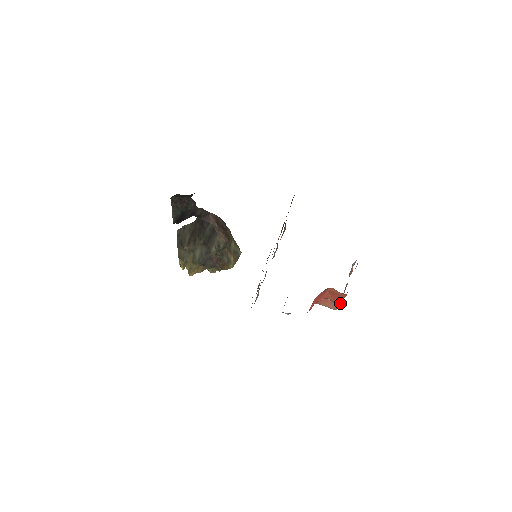
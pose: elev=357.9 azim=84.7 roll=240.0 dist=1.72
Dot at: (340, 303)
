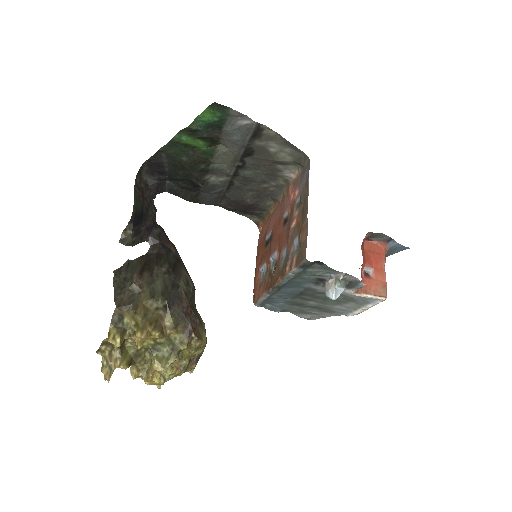
Dot at: (385, 278)
